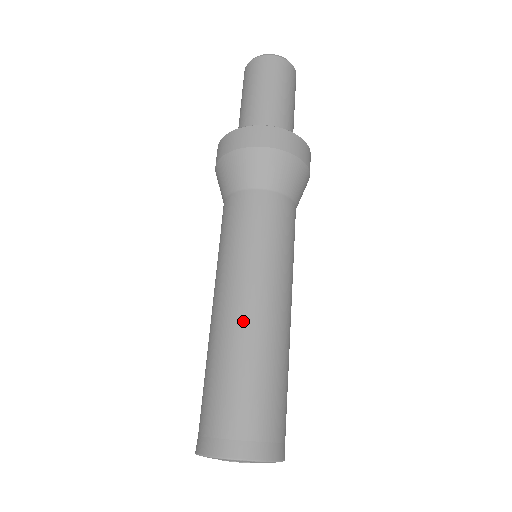
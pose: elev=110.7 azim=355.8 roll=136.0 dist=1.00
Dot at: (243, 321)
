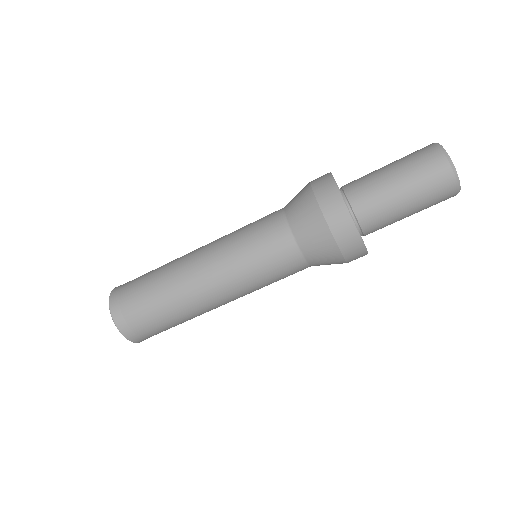
Dot at: (190, 282)
